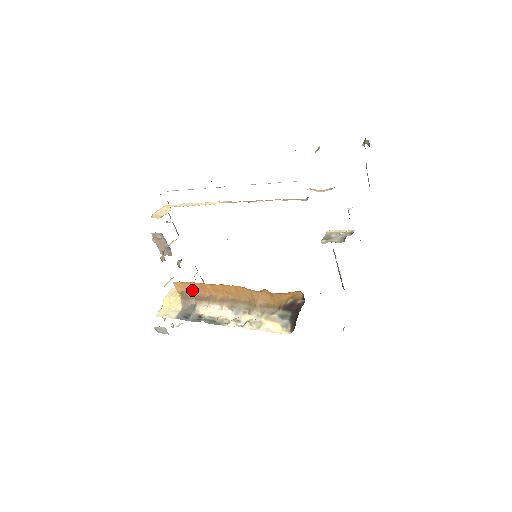
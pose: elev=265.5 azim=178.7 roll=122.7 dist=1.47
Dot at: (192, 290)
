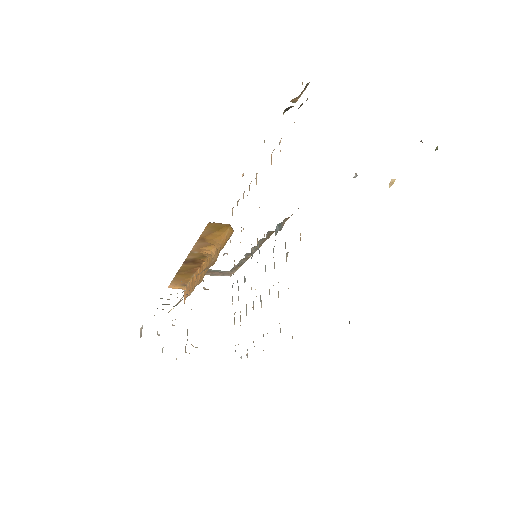
Dot at: (189, 294)
